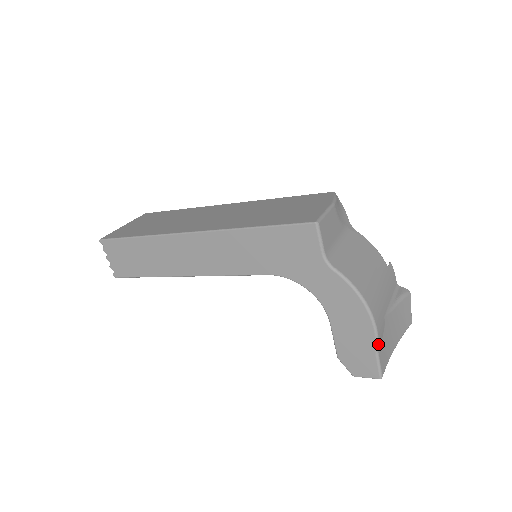
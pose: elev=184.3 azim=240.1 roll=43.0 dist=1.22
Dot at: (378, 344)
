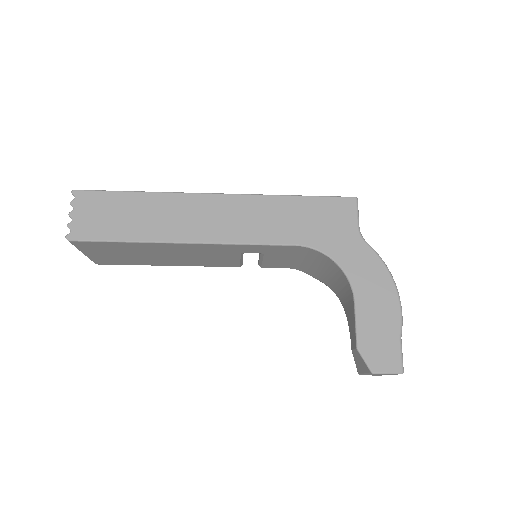
Dot at: occluded
